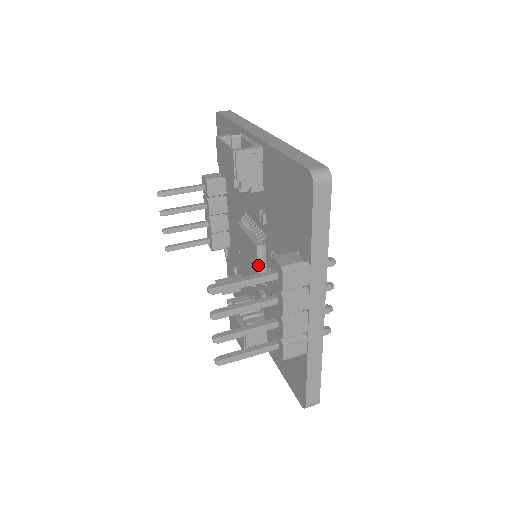
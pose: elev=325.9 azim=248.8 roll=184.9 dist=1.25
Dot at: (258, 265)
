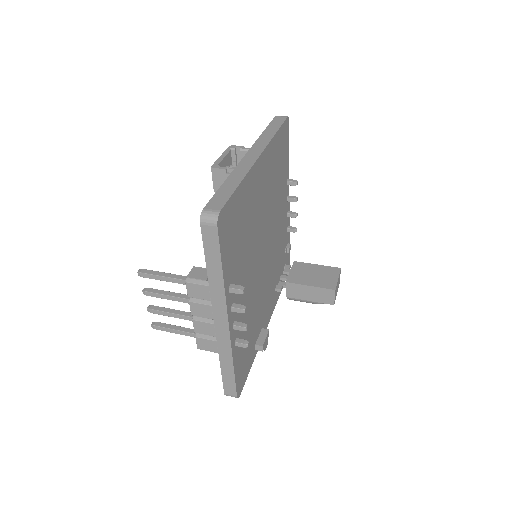
Dot at: occluded
